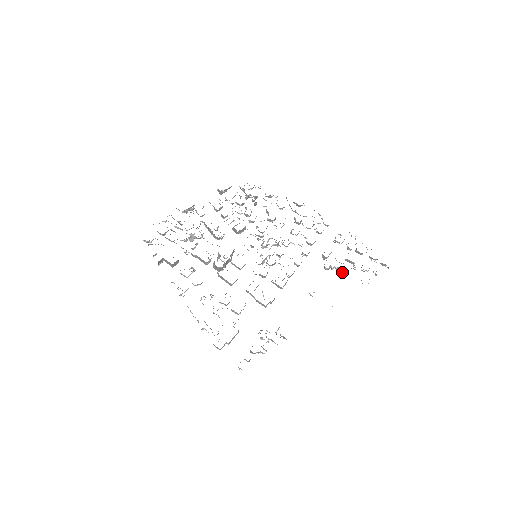
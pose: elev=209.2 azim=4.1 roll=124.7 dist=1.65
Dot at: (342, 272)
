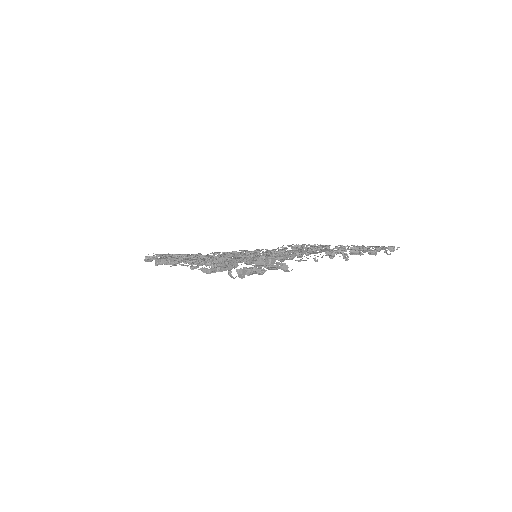
Dot at: (348, 257)
